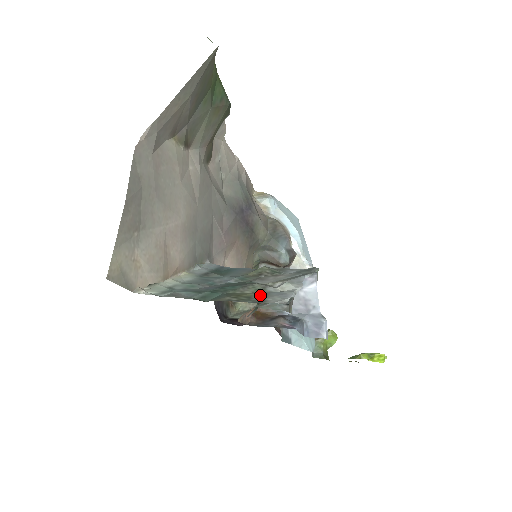
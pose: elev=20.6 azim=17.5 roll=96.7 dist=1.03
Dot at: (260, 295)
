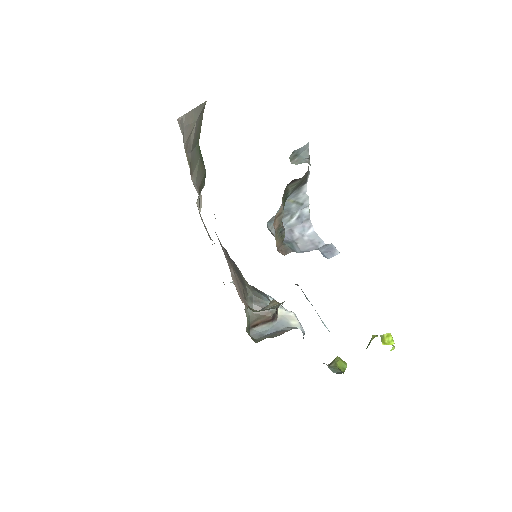
Dot at: occluded
